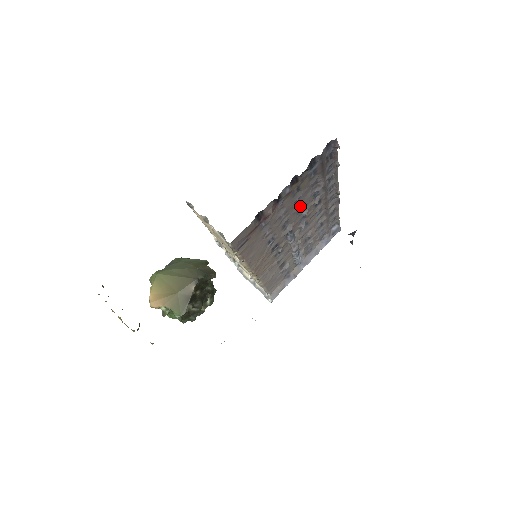
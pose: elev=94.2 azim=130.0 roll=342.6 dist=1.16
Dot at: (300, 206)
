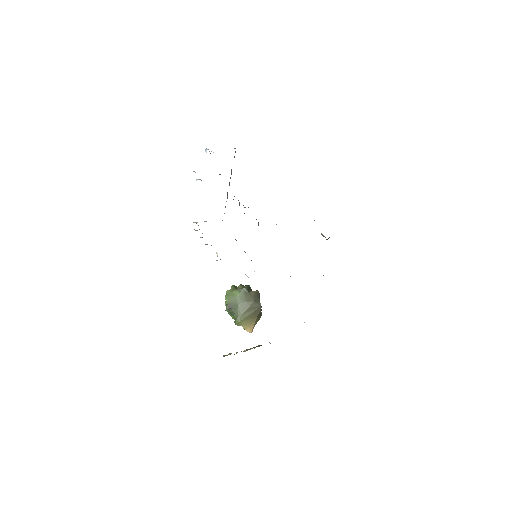
Dot at: occluded
